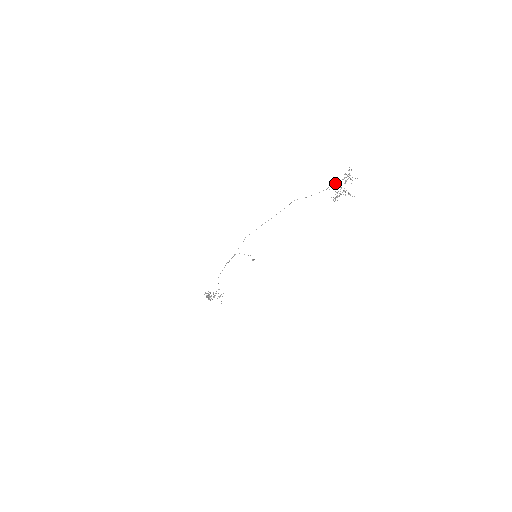
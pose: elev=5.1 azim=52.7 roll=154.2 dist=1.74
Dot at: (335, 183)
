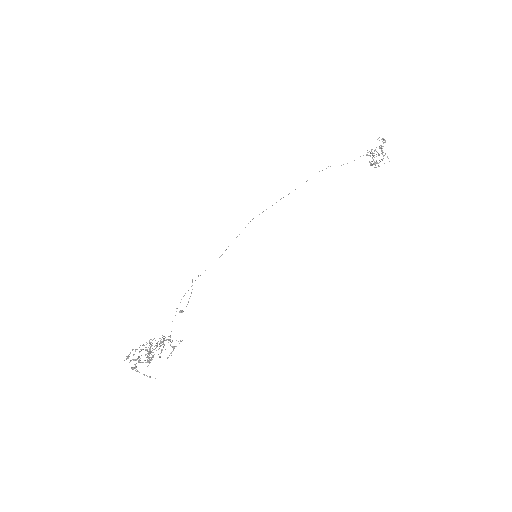
Dot at: occluded
